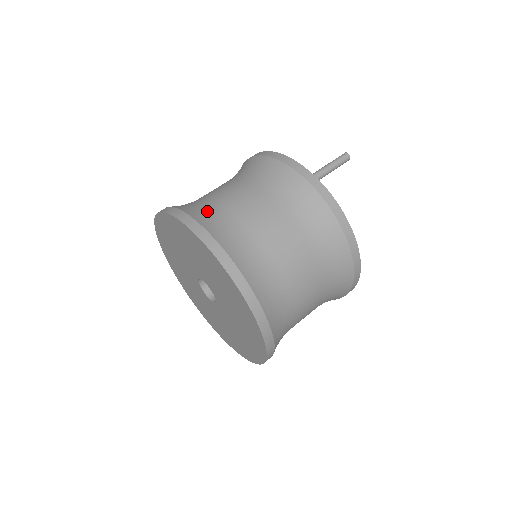
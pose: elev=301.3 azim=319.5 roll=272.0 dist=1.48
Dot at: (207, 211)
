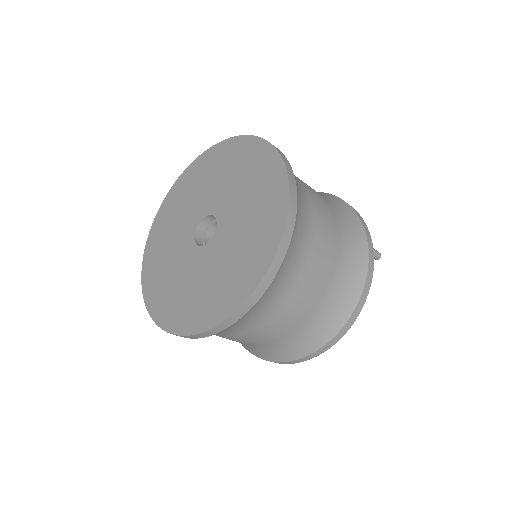
Dot at: occluded
